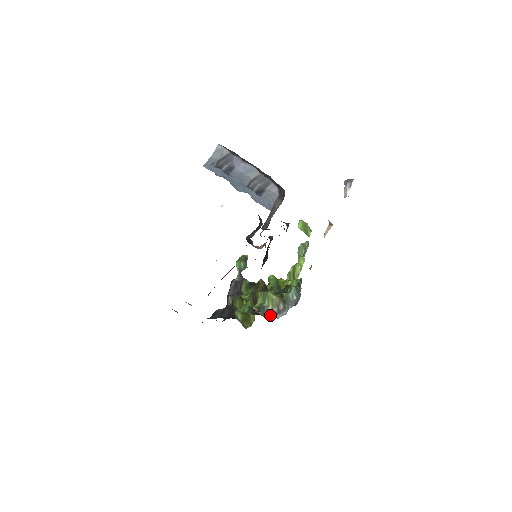
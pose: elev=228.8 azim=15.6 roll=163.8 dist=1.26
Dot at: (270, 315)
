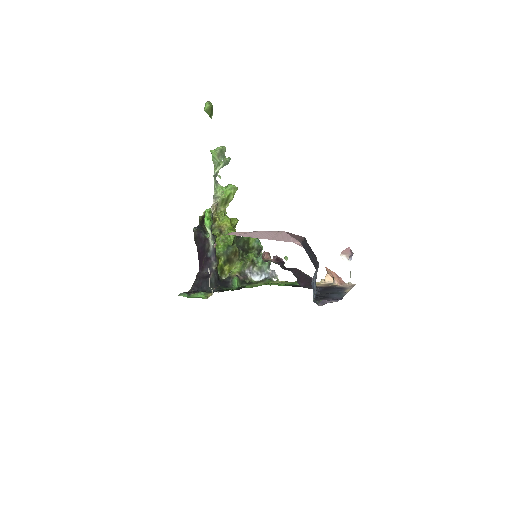
Dot at: (247, 276)
